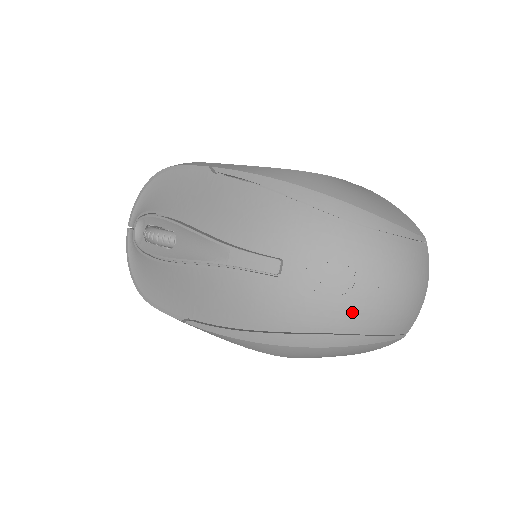
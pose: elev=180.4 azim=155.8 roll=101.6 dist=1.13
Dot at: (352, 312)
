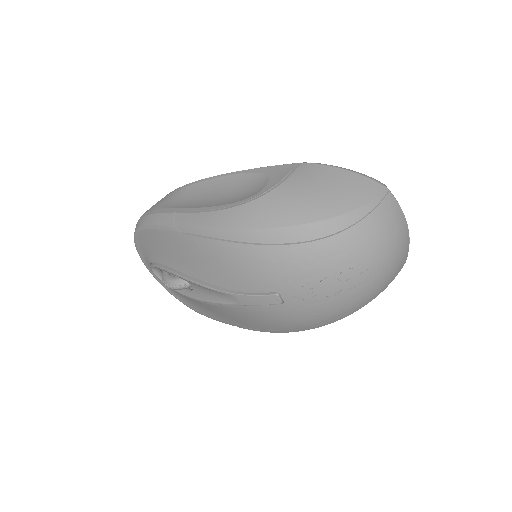
Dot at: (352, 296)
